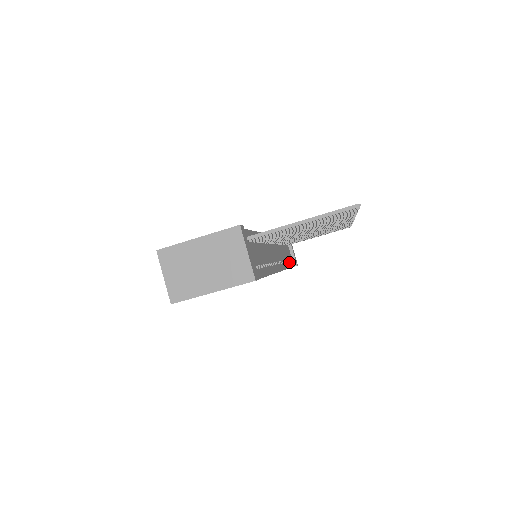
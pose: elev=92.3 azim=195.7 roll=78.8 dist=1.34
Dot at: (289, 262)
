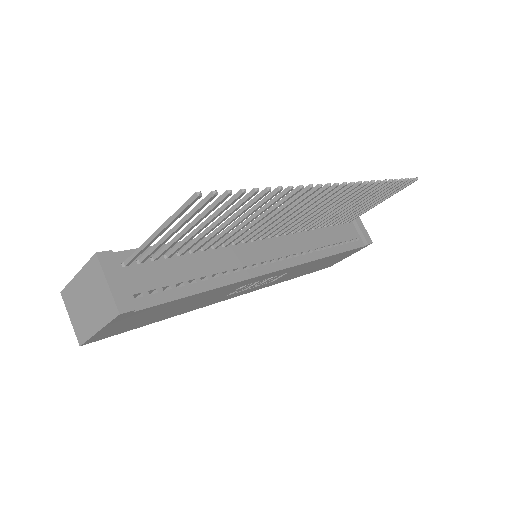
Dot at: (342, 245)
